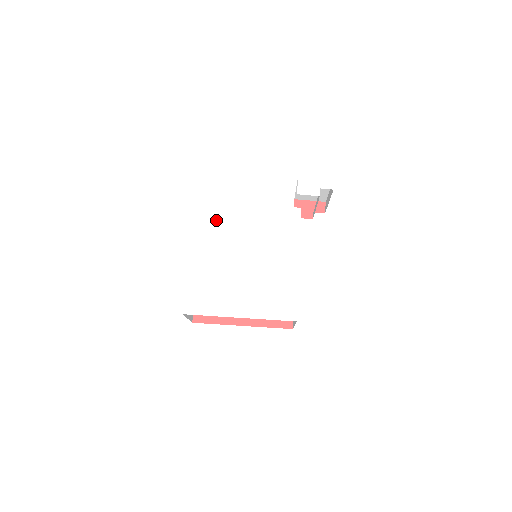
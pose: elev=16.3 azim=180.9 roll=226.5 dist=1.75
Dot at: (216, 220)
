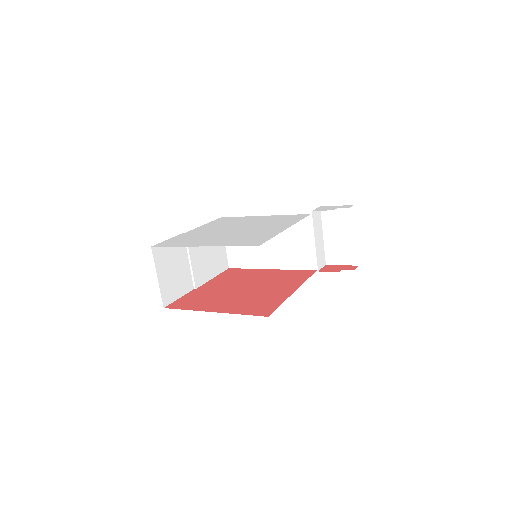
Dot at: (229, 221)
